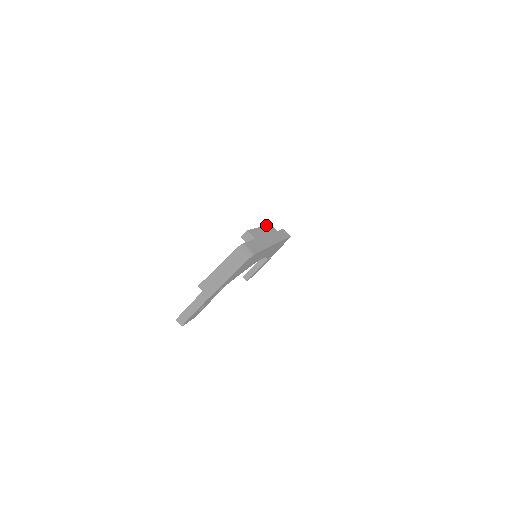
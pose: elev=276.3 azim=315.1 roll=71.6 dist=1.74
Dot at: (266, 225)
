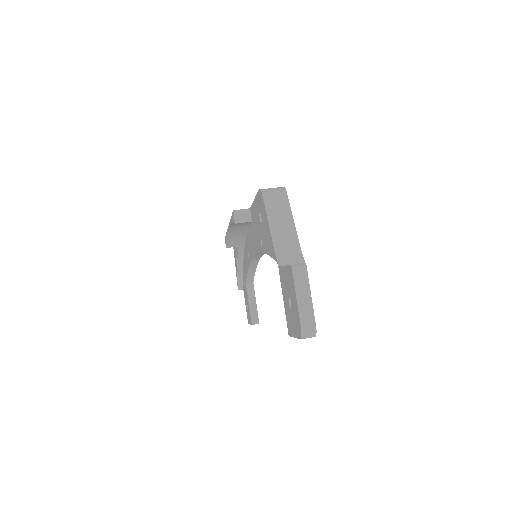
Dot at: occluded
